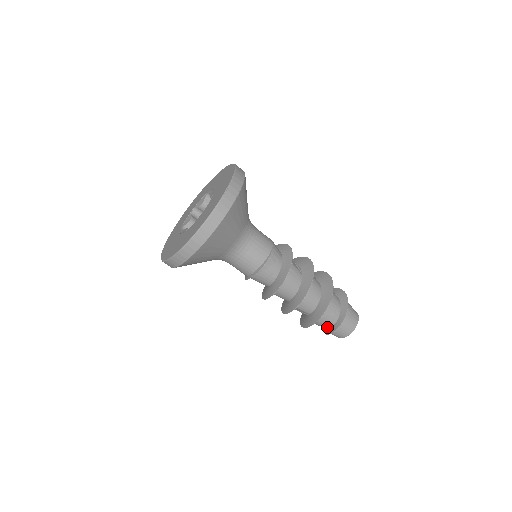
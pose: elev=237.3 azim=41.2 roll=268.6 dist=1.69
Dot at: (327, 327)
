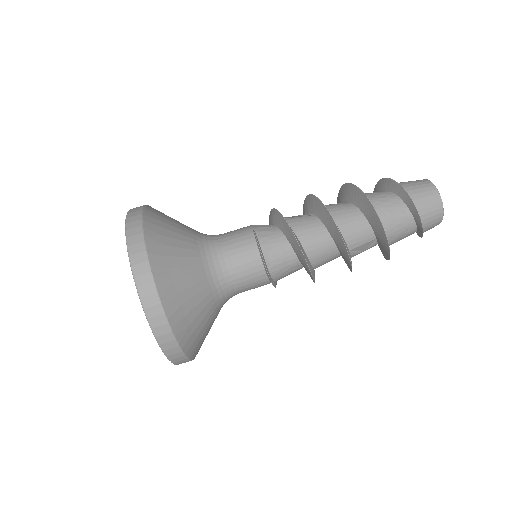
Dot at: (411, 227)
